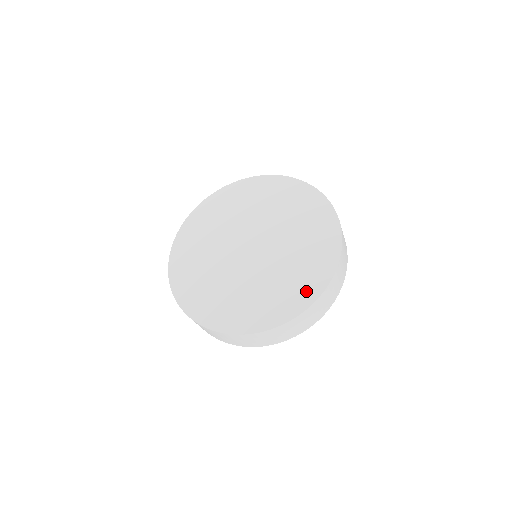
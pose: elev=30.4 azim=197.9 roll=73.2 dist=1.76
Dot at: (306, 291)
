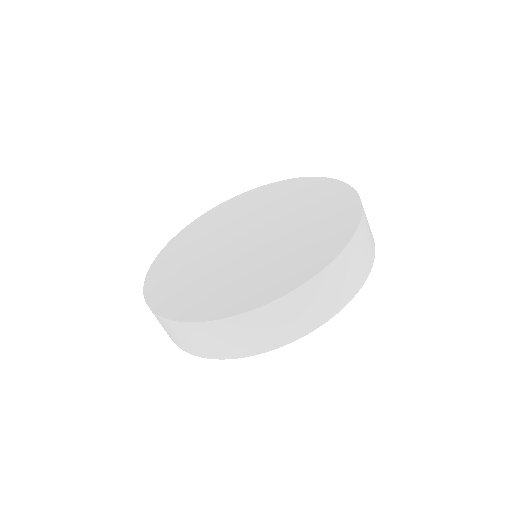
Dot at: (340, 226)
